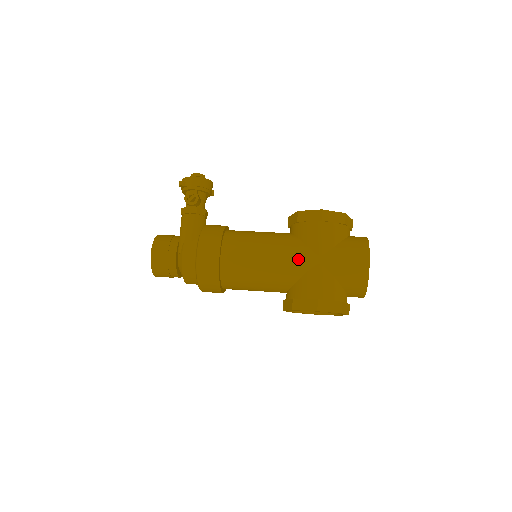
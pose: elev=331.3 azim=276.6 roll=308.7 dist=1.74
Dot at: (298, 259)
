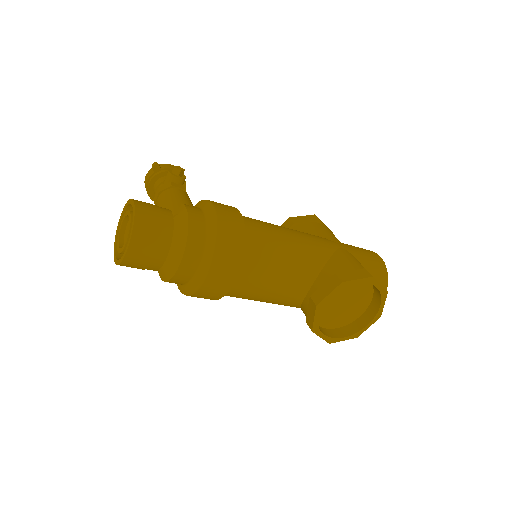
Dot at: (320, 240)
